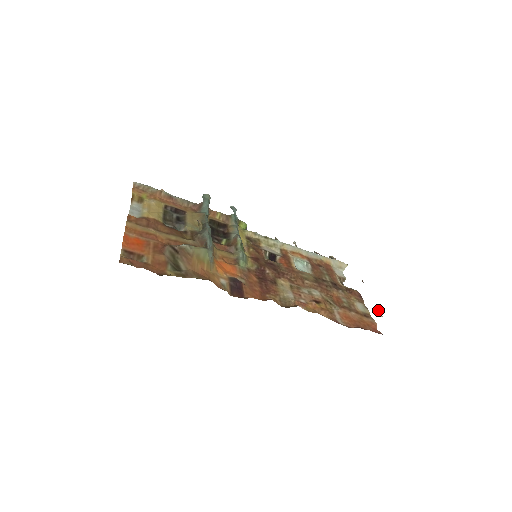
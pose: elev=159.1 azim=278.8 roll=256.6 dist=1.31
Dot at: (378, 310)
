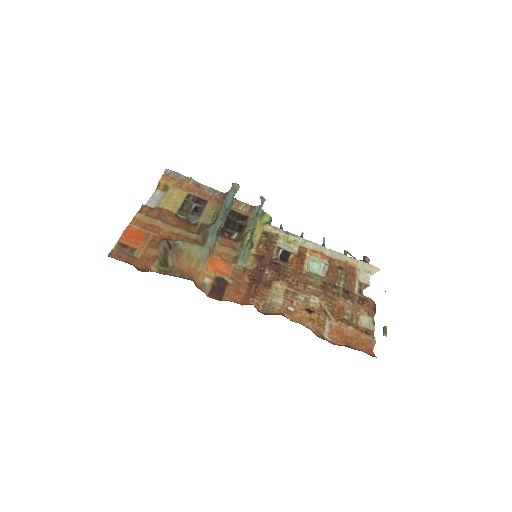
Dot at: (385, 328)
